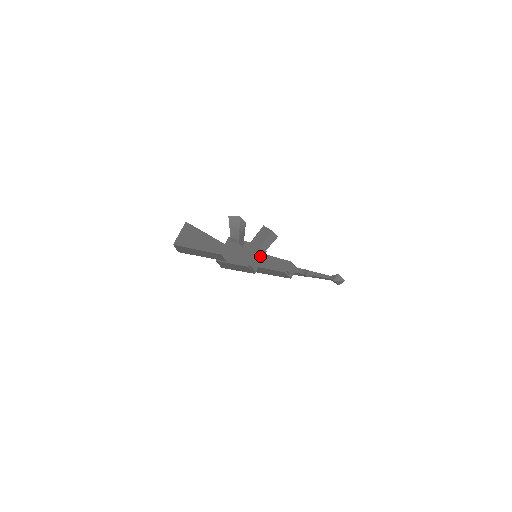
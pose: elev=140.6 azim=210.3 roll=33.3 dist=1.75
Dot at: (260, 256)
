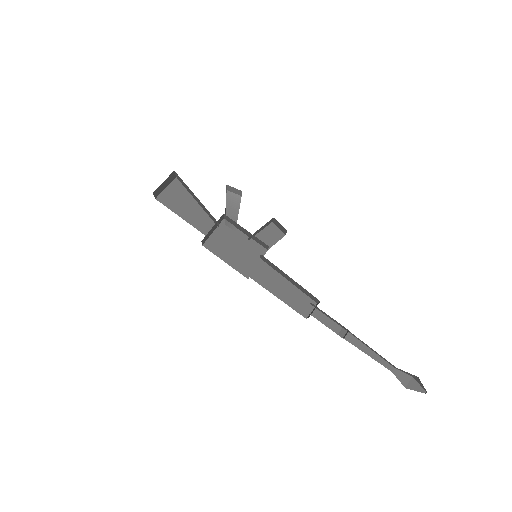
Dot at: (261, 258)
